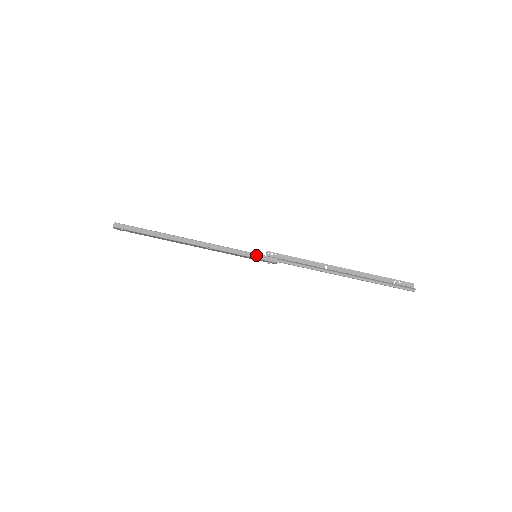
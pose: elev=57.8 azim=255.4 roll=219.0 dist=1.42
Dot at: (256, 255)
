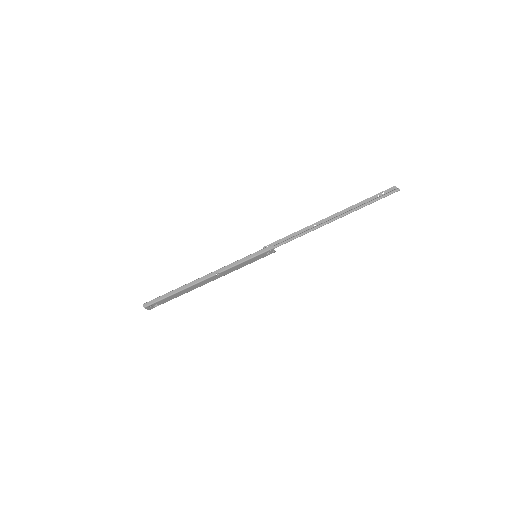
Dot at: (254, 254)
